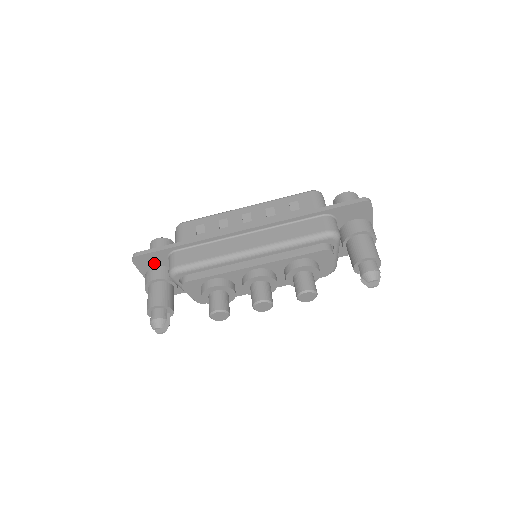
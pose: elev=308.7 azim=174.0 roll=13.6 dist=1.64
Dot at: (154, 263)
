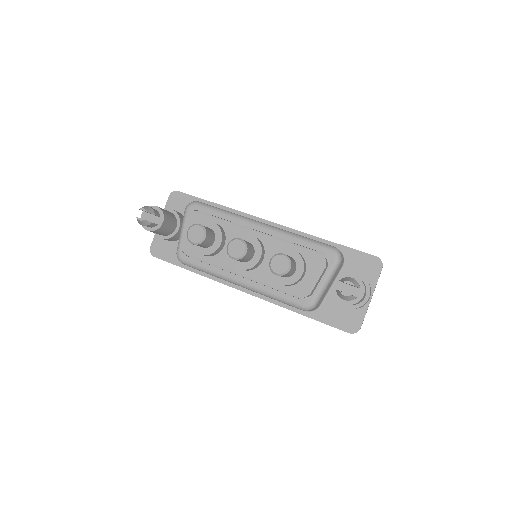
Dot at: (181, 208)
